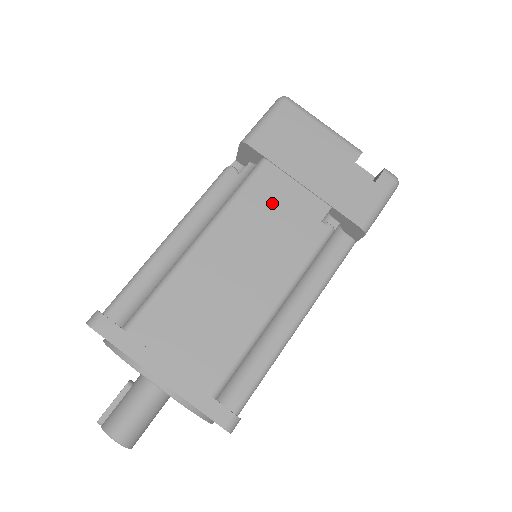
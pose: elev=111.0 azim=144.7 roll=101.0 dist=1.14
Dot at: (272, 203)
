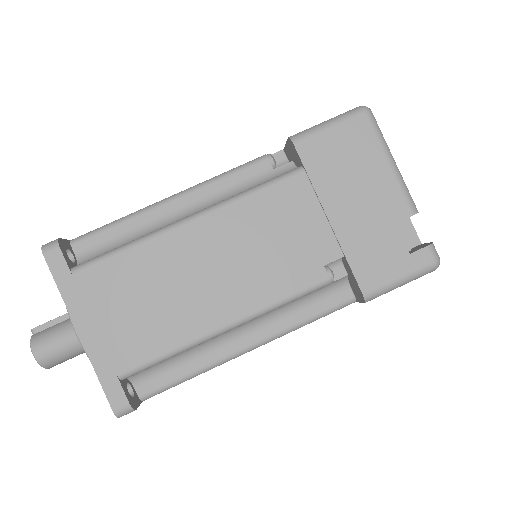
Dot at: (283, 220)
